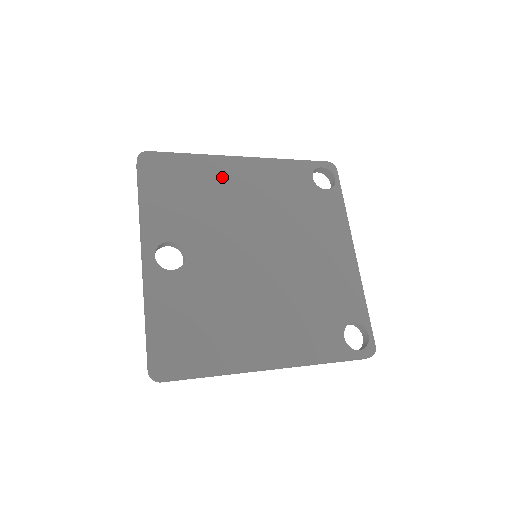
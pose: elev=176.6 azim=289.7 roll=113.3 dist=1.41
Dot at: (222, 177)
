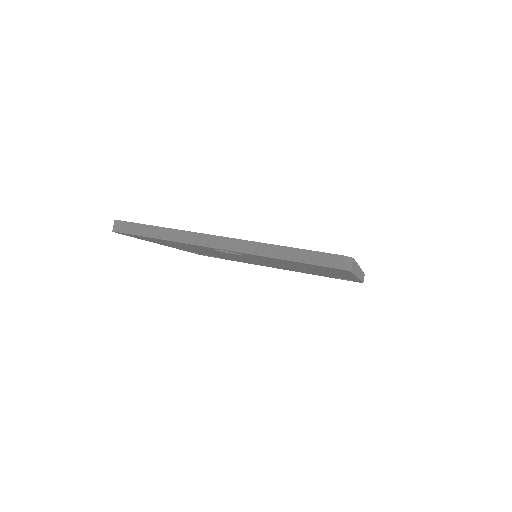
Dot at: occluded
